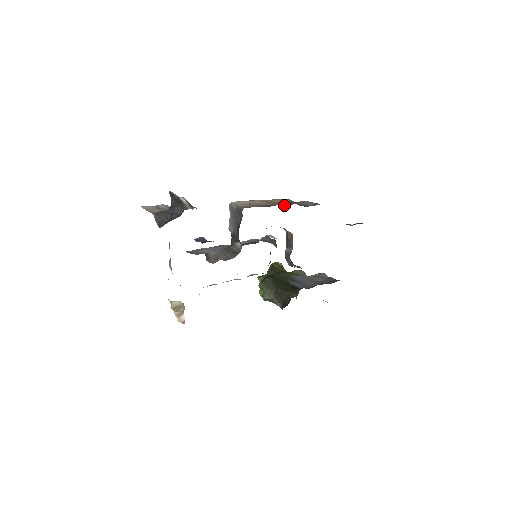
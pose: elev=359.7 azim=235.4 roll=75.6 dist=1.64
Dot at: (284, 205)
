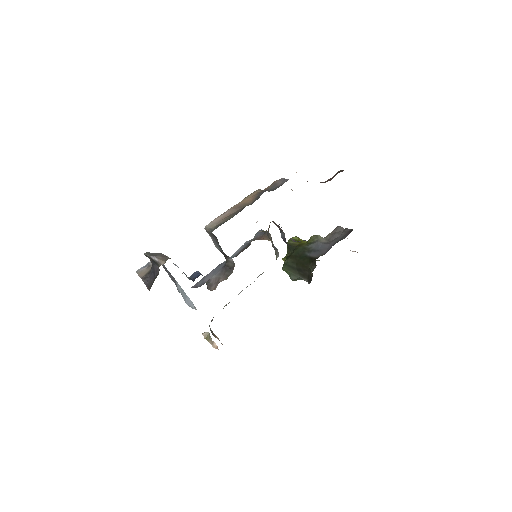
Dot at: (252, 203)
